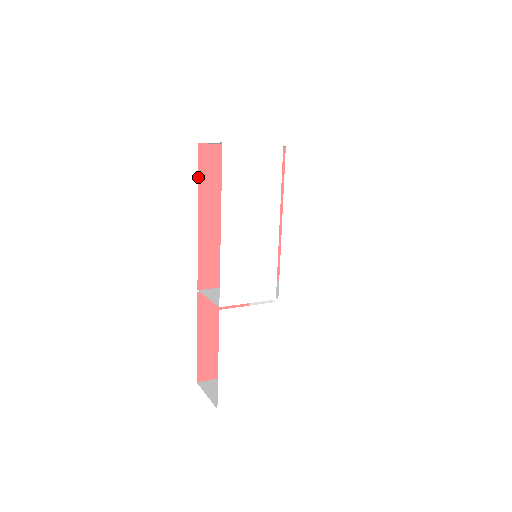
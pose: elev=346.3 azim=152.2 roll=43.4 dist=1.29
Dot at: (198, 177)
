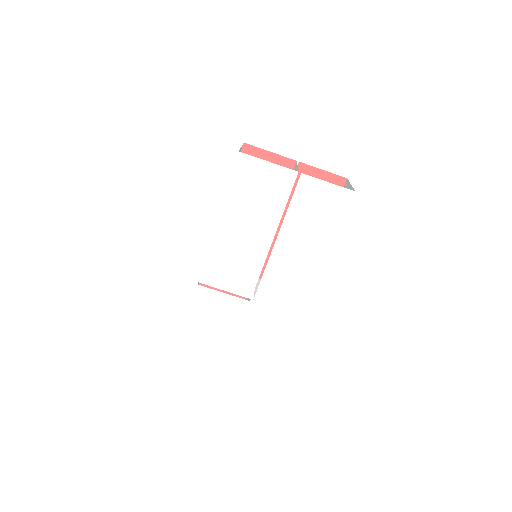
Dot at: occluded
